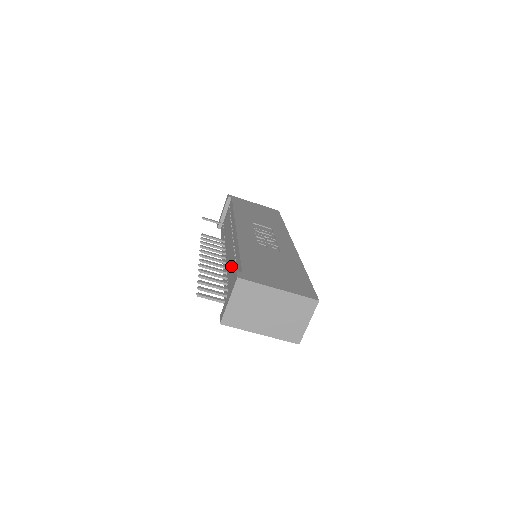
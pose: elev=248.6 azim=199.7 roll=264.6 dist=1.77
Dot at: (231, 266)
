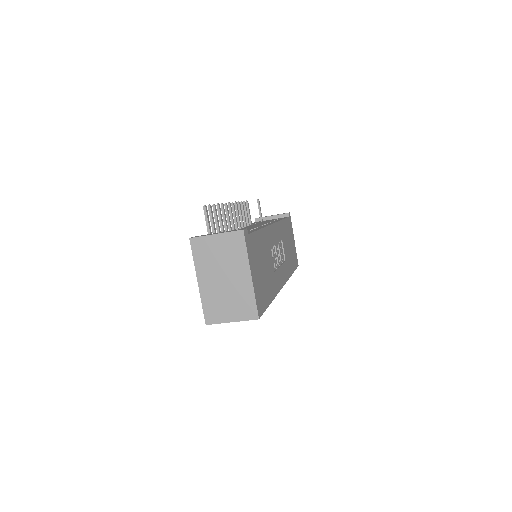
Dot at: occluded
